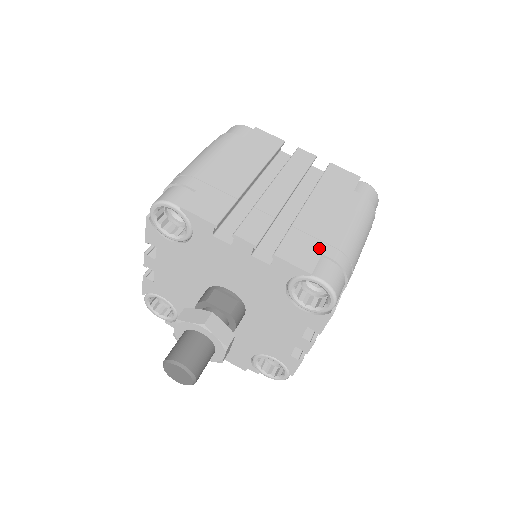
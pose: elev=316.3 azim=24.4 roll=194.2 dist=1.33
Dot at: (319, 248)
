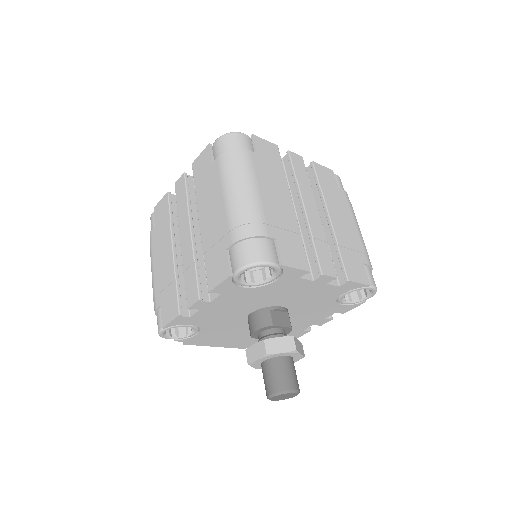
Dot at: (359, 259)
